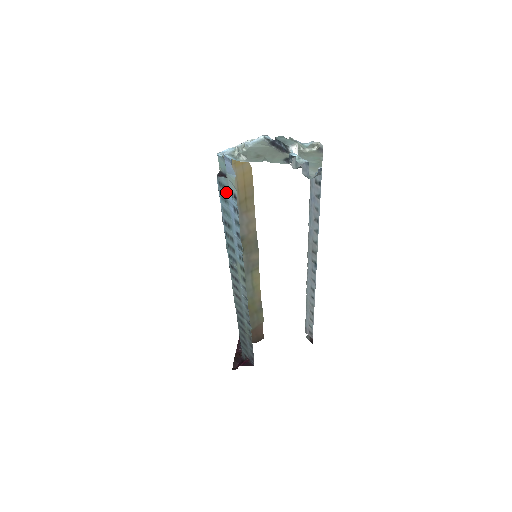
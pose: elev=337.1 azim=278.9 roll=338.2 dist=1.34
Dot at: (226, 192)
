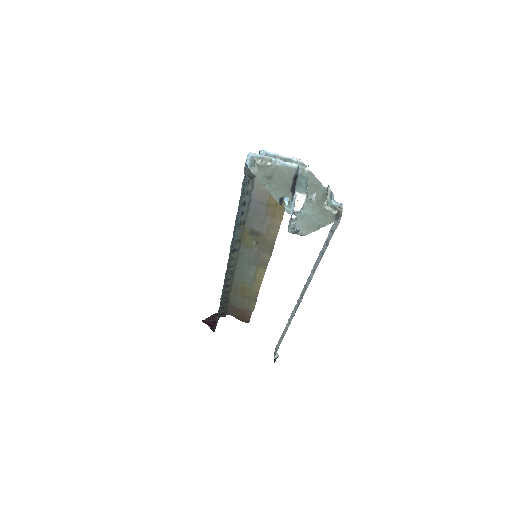
Dot at: occluded
